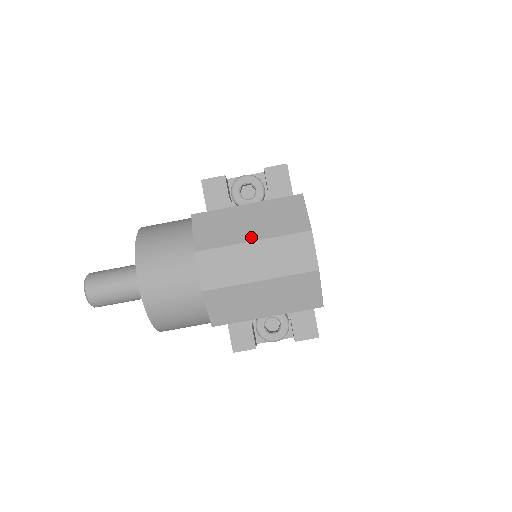
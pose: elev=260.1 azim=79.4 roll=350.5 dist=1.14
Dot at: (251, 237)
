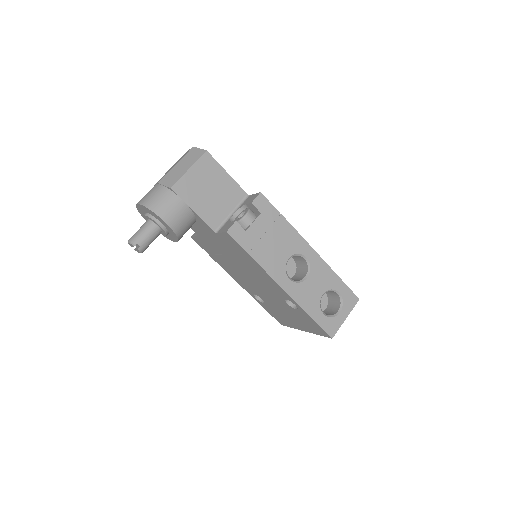
Dot at: occluded
